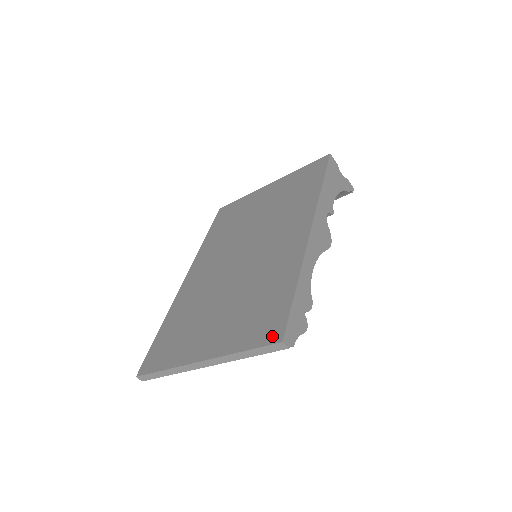
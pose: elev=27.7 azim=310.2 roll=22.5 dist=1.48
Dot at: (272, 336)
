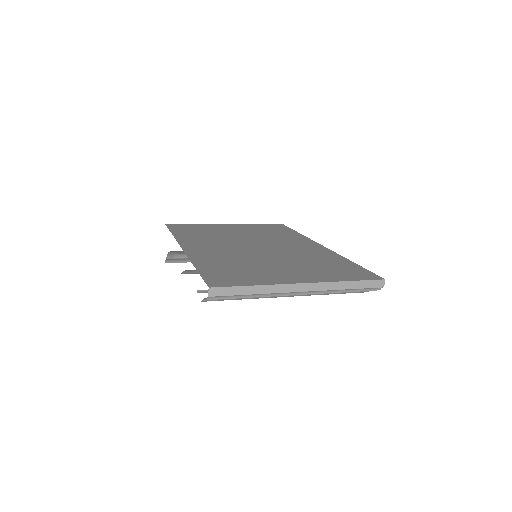
Dot at: (371, 277)
